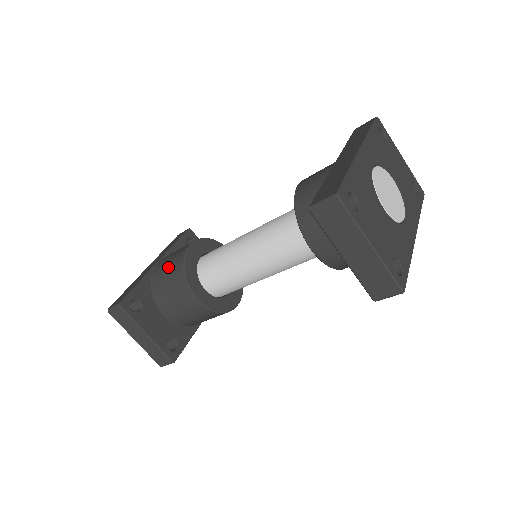
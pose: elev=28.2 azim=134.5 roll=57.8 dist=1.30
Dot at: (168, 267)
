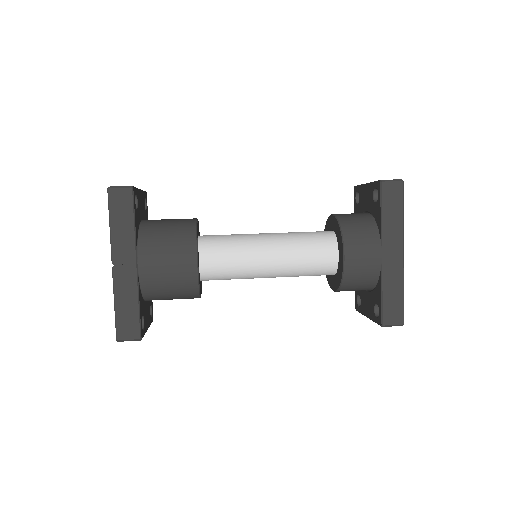
Dot at: (171, 283)
